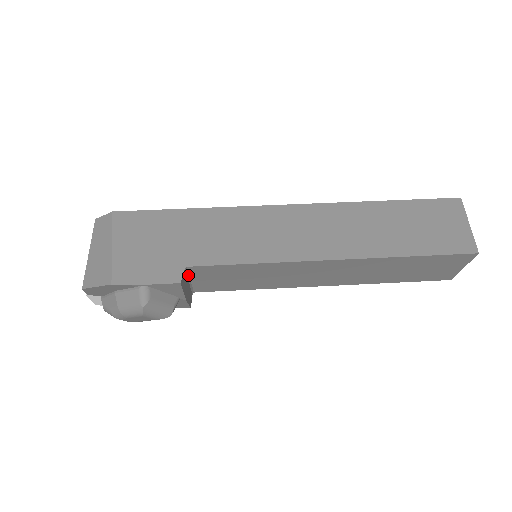
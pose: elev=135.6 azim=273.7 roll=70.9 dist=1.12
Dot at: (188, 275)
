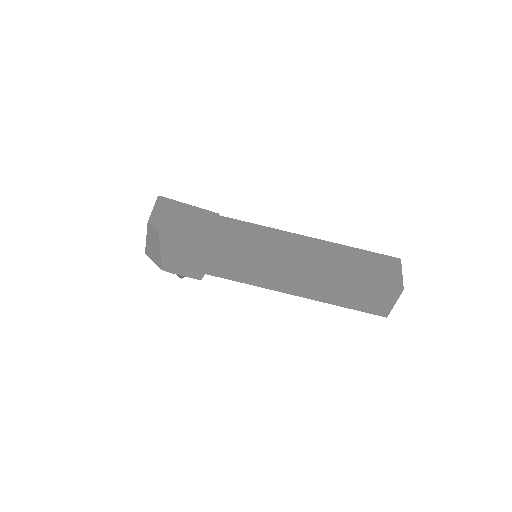
Dot at: occluded
